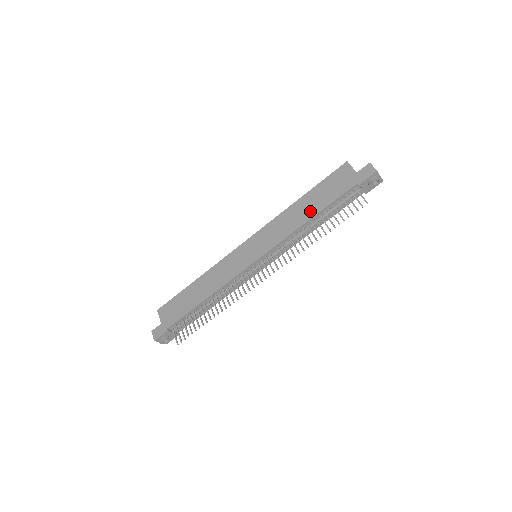
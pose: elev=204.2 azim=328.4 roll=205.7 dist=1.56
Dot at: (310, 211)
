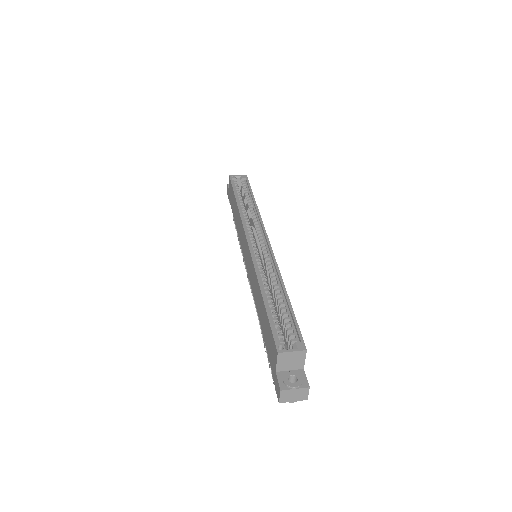
Dot at: (260, 316)
